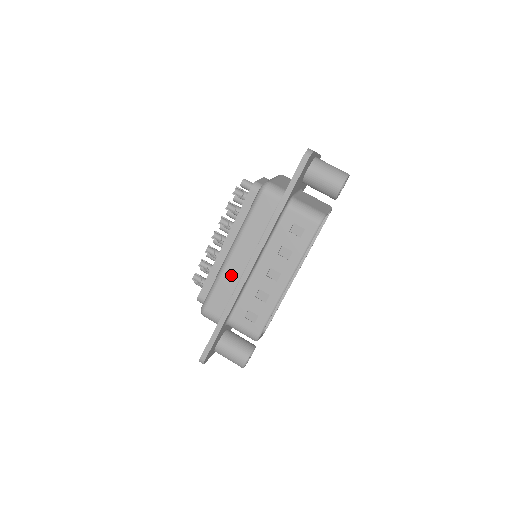
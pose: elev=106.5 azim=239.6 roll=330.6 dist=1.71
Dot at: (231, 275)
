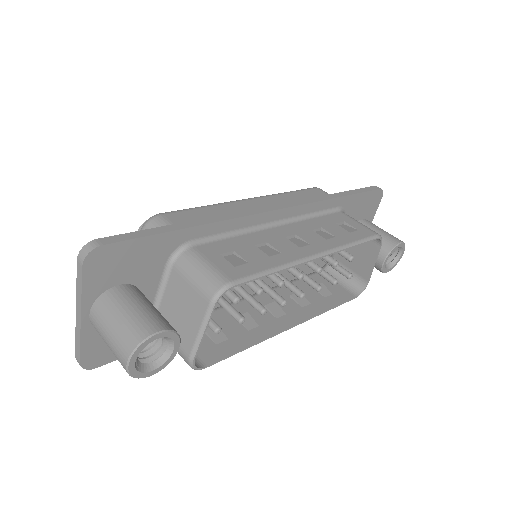
Dot at: (235, 209)
